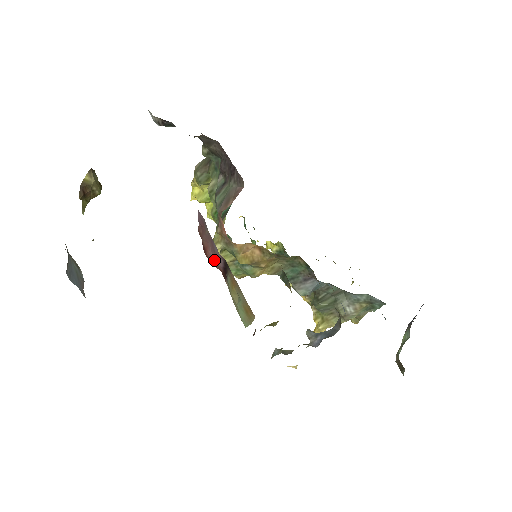
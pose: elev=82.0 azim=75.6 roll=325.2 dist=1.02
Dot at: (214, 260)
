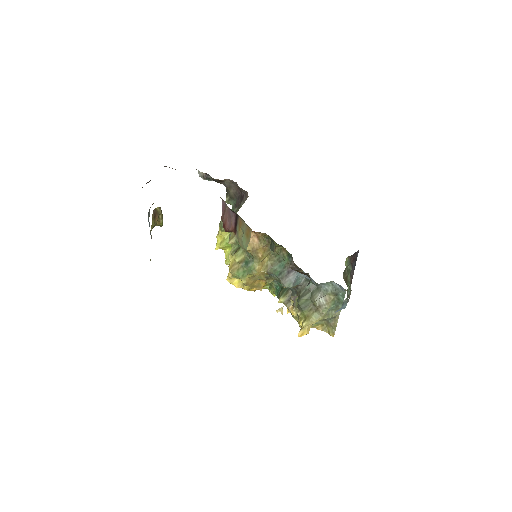
Dot at: (230, 225)
